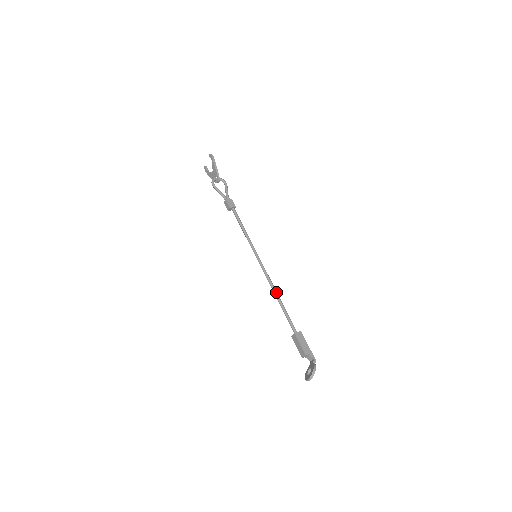
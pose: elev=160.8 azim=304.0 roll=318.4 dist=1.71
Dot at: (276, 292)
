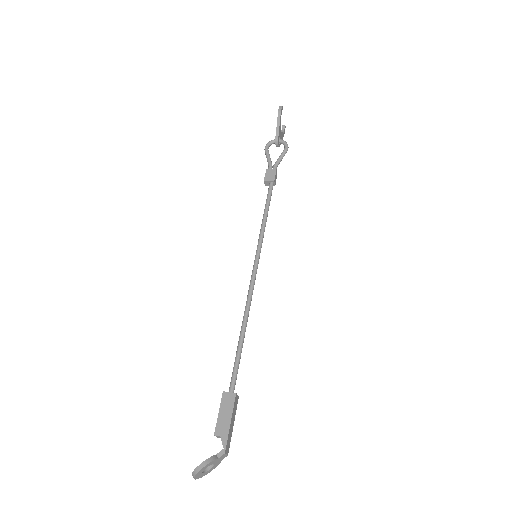
Dot at: (245, 317)
